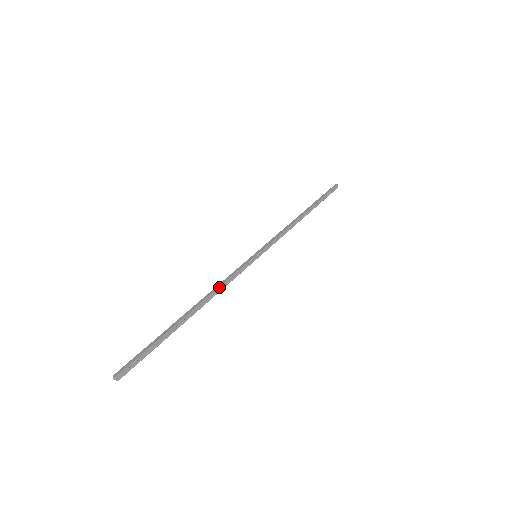
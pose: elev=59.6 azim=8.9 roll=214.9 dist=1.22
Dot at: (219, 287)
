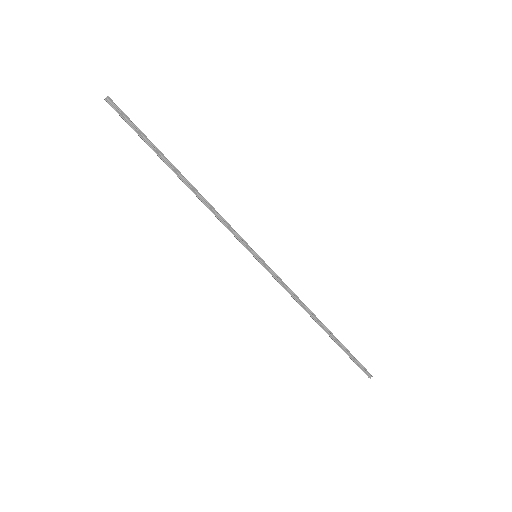
Dot at: (213, 207)
